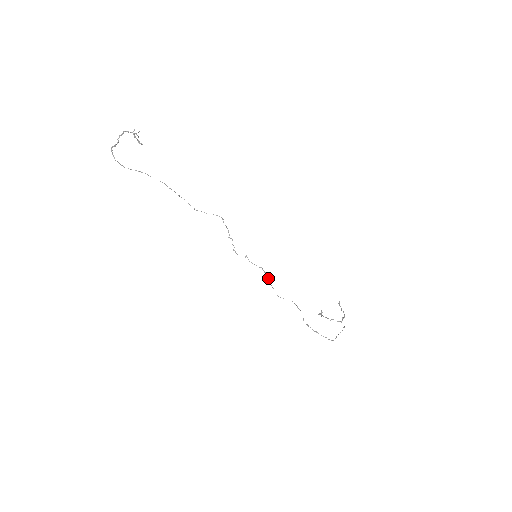
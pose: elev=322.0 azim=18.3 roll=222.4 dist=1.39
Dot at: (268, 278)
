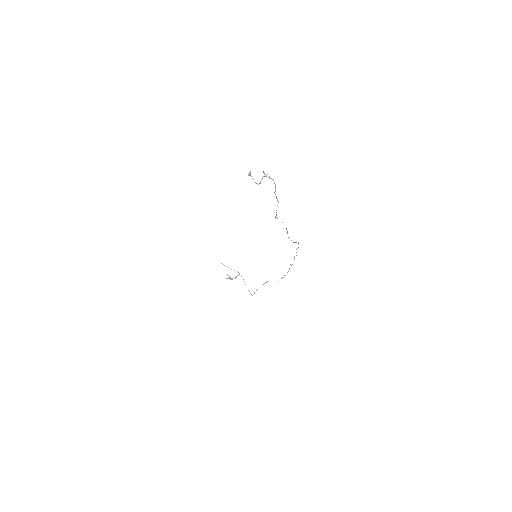
Dot at: occluded
